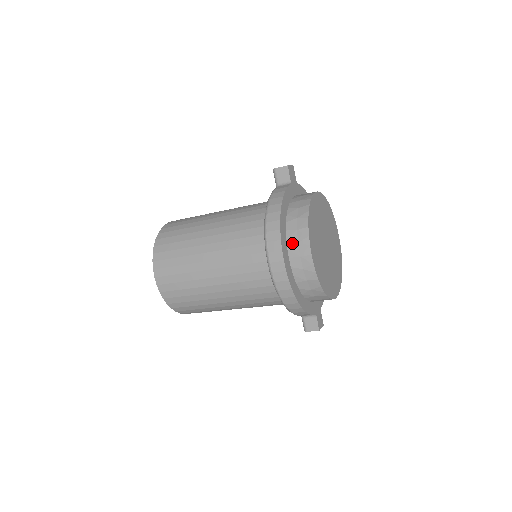
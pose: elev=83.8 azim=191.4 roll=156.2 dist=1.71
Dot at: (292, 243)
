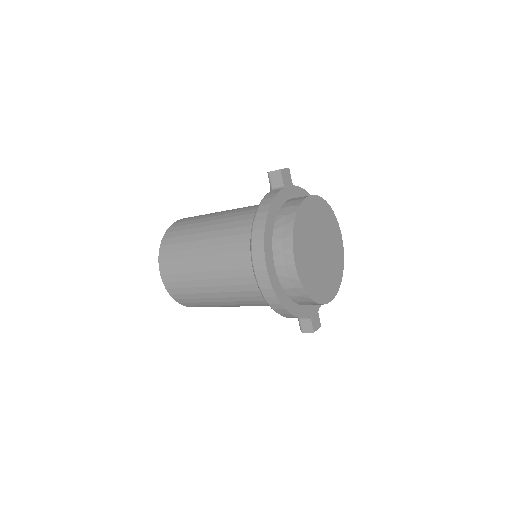
Dot at: (277, 251)
